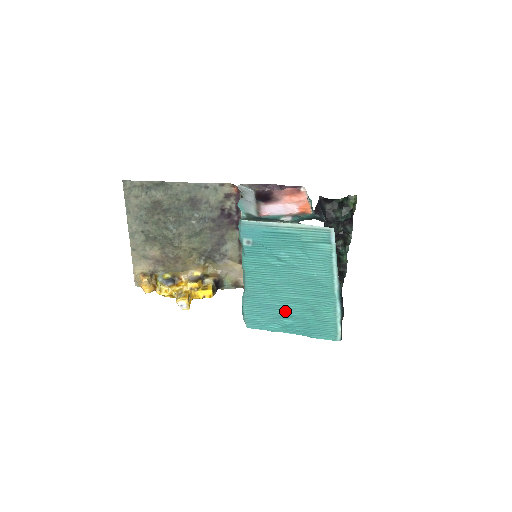
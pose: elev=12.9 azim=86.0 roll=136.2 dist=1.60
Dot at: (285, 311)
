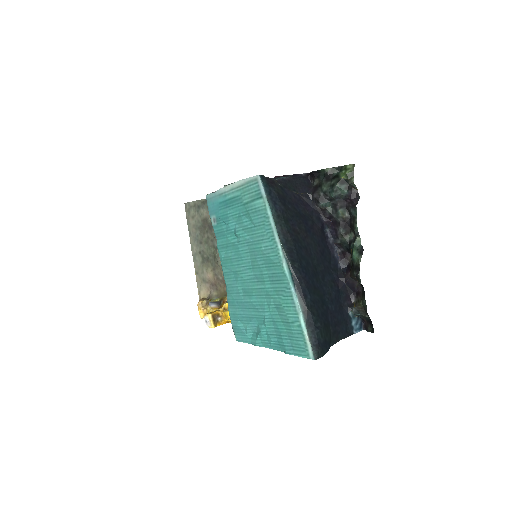
Dot at: (256, 310)
